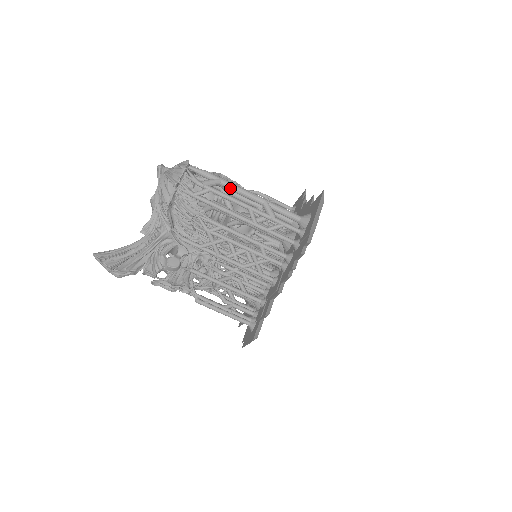
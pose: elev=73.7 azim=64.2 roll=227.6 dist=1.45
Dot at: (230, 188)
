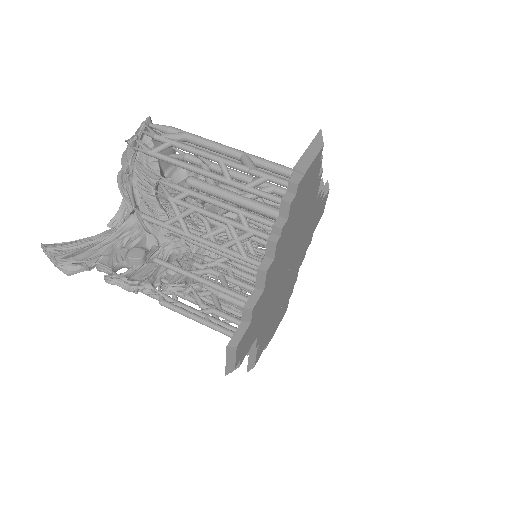
Dot at: (198, 142)
